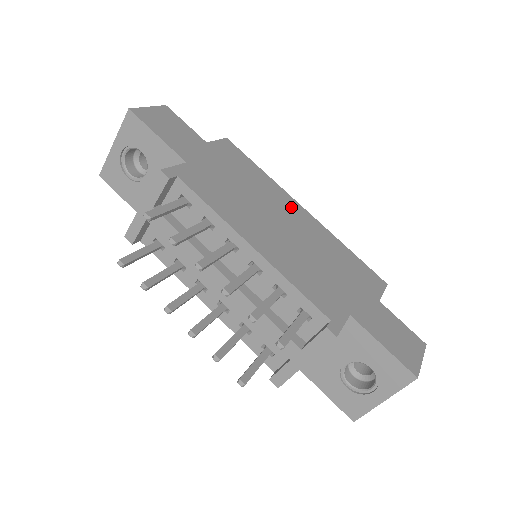
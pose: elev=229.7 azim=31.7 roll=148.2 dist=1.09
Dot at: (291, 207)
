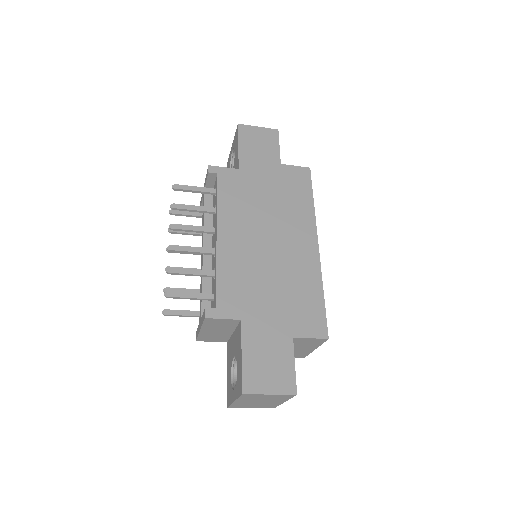
Dot at: (303, 236)
